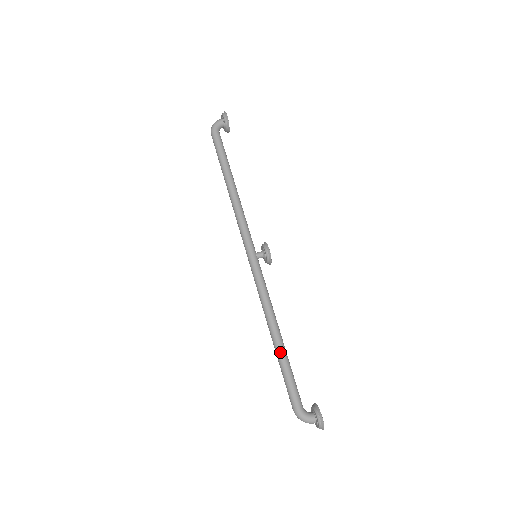
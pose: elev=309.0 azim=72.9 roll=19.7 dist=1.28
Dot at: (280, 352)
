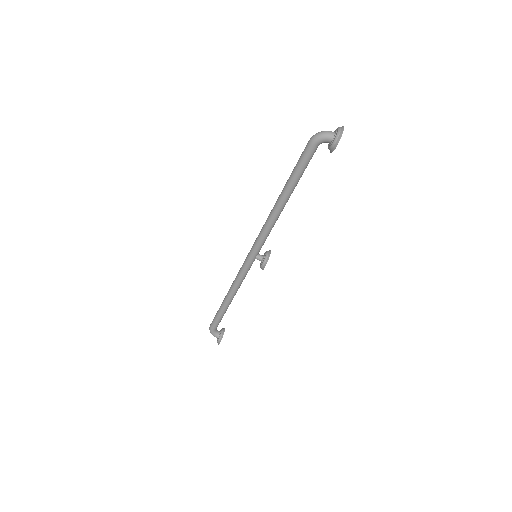
Dot at: (223, 308)
